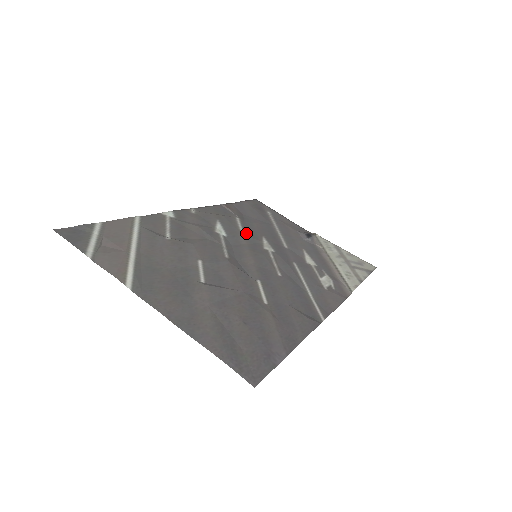
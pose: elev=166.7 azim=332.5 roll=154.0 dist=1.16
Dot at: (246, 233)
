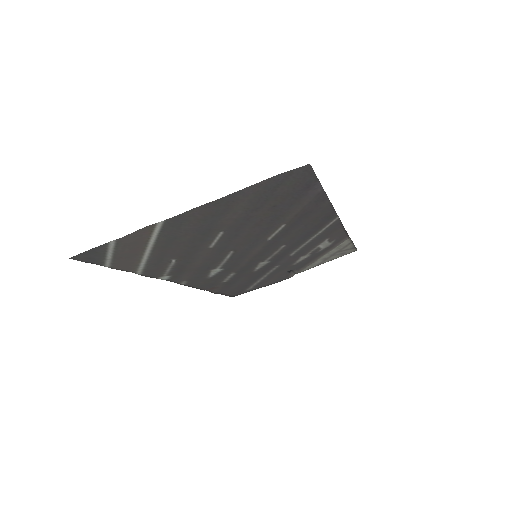
Dot at: (238, 272)
